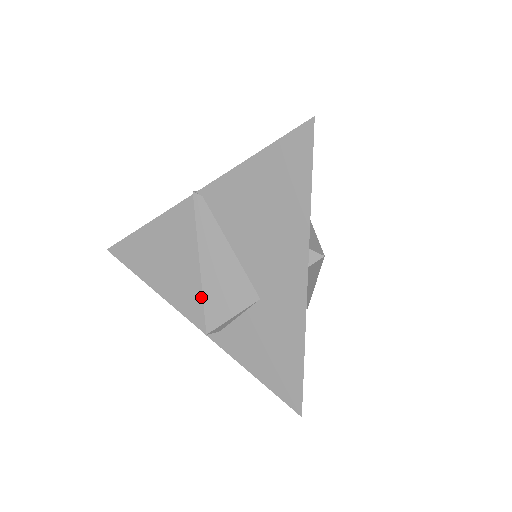
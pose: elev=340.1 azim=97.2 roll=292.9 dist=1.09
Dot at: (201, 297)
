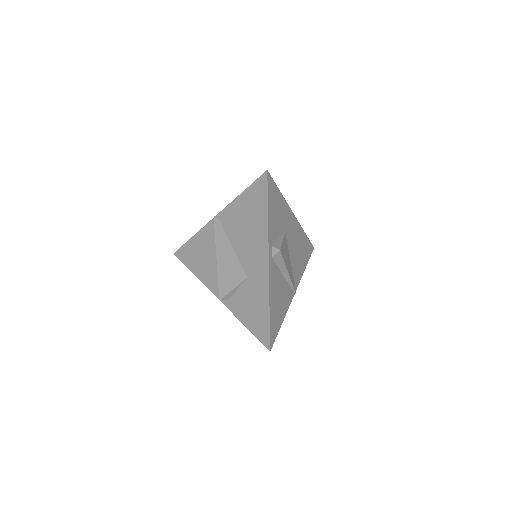
Dot at: occluded
